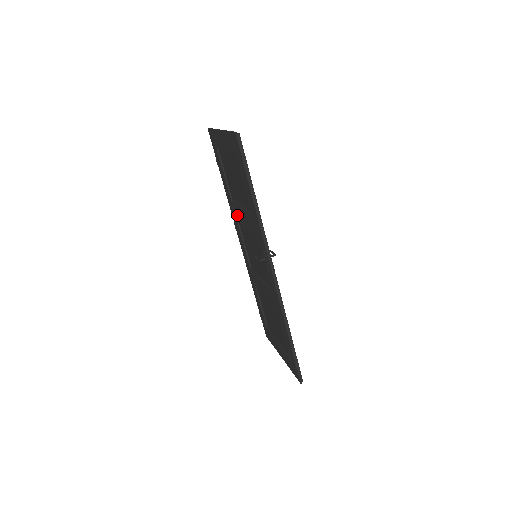
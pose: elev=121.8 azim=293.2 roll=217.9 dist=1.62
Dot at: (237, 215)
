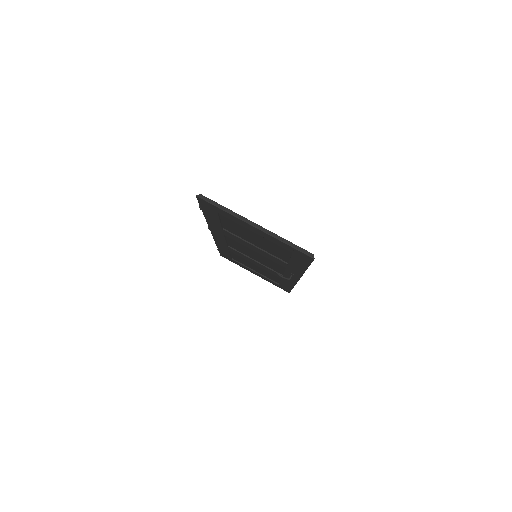
Dot at: (231, 237)
